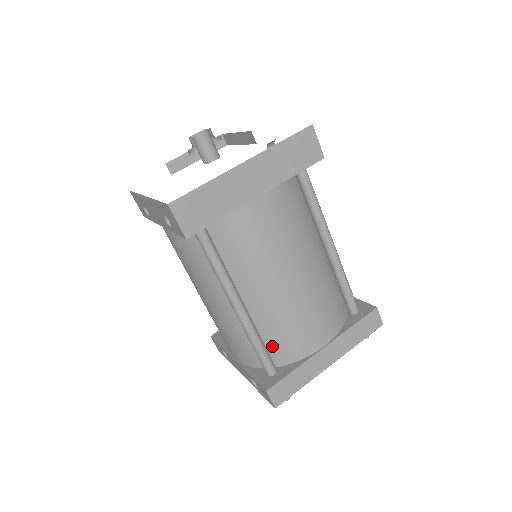
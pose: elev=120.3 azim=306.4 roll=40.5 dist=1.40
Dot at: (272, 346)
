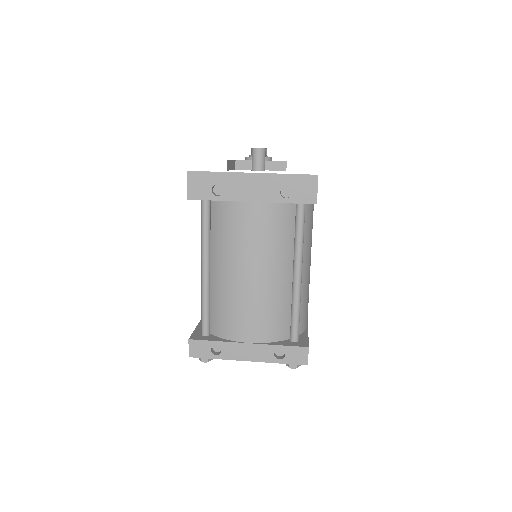
Dot at: occluded
